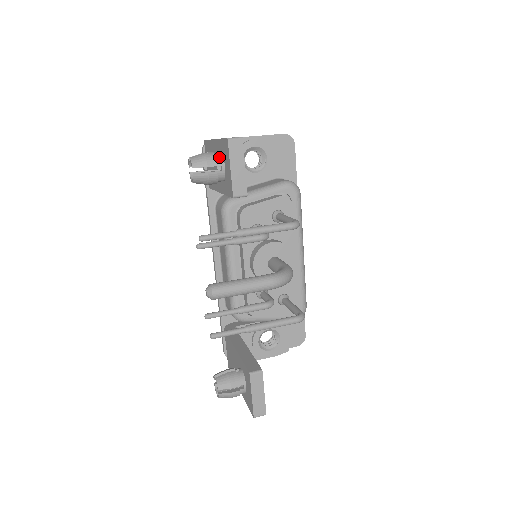
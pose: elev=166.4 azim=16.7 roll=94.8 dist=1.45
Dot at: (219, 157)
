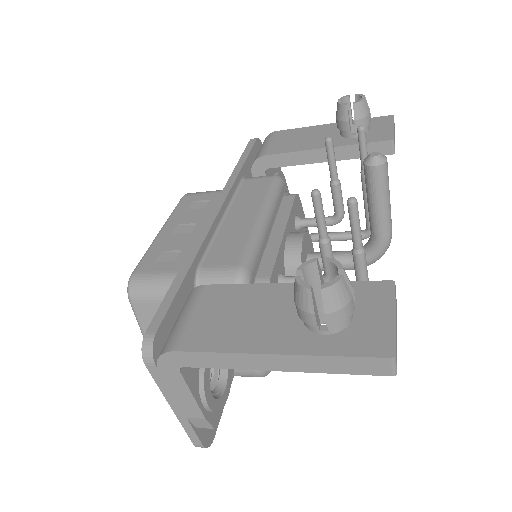
Dot at: occluded
